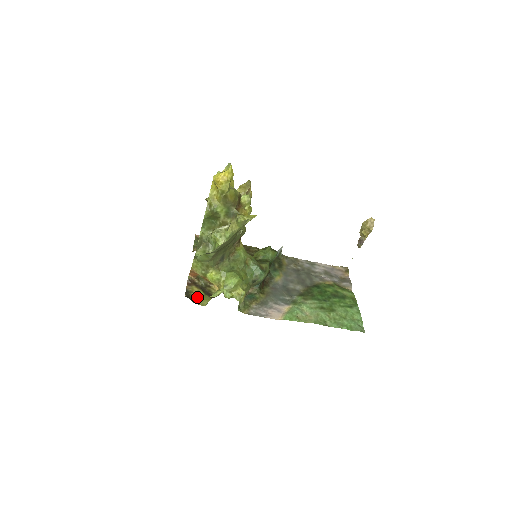
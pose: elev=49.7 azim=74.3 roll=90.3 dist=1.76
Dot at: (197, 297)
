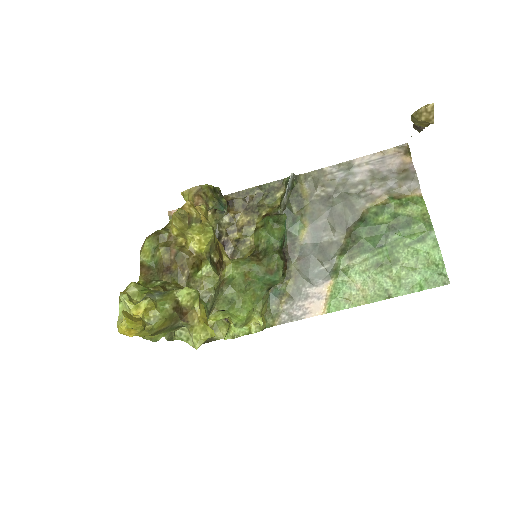
Dot at: (211, 327)
